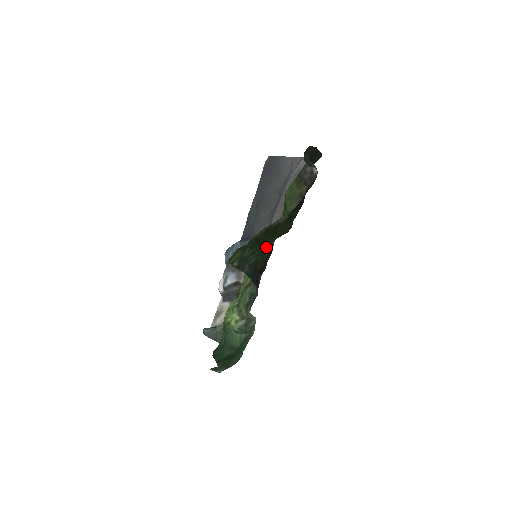
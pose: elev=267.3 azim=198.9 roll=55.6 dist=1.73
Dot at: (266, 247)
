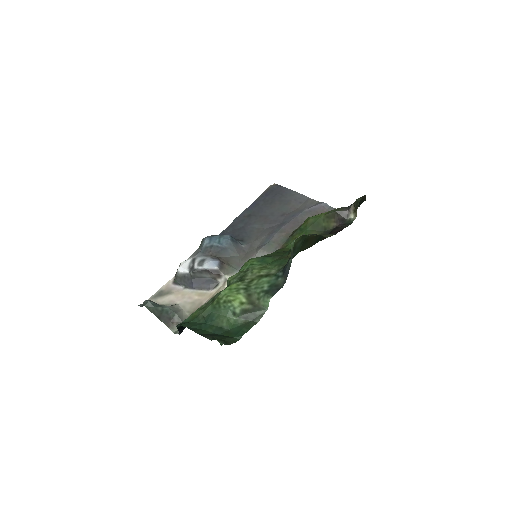
Dot at: (289, 252)
